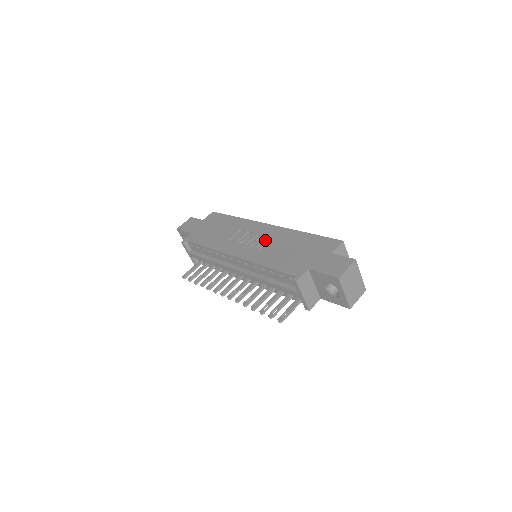
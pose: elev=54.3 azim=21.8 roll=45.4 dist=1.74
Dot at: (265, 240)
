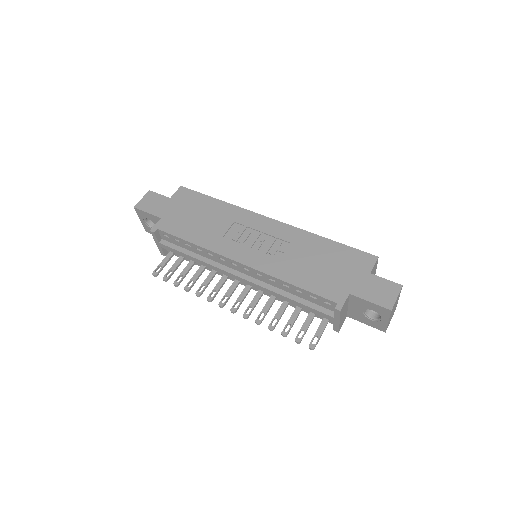
Dot at: (276, 243)
